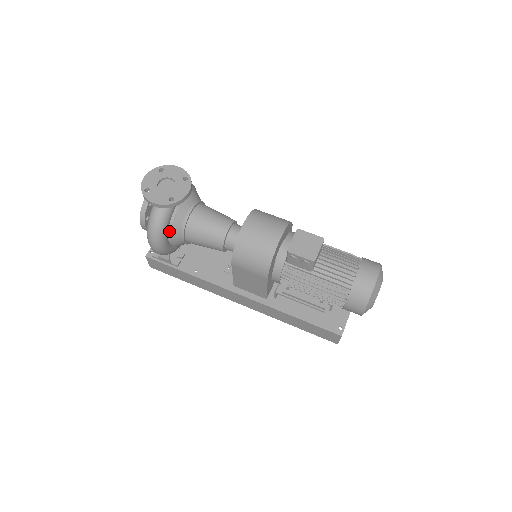
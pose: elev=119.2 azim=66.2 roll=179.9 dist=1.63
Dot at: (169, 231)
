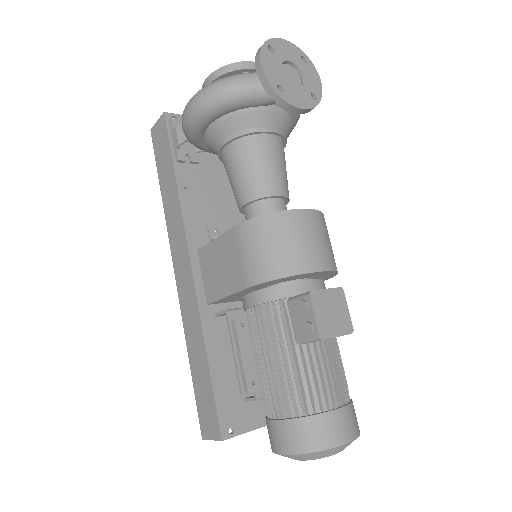
Dot at: (227, 115)
